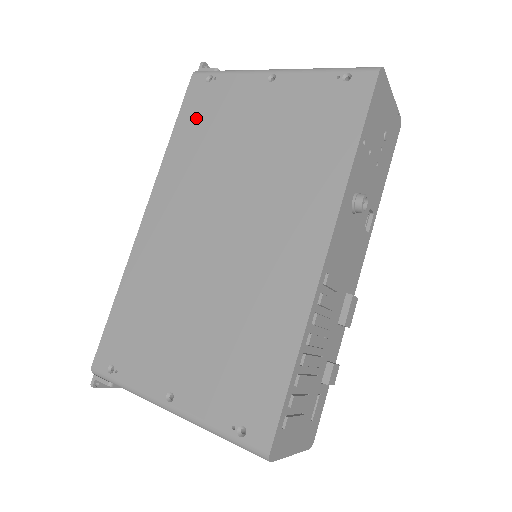
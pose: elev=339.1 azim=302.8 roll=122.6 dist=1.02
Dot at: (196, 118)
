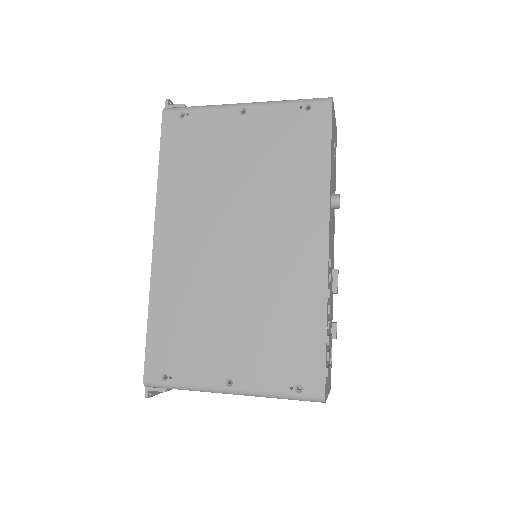
Dot at: (179, 151)
